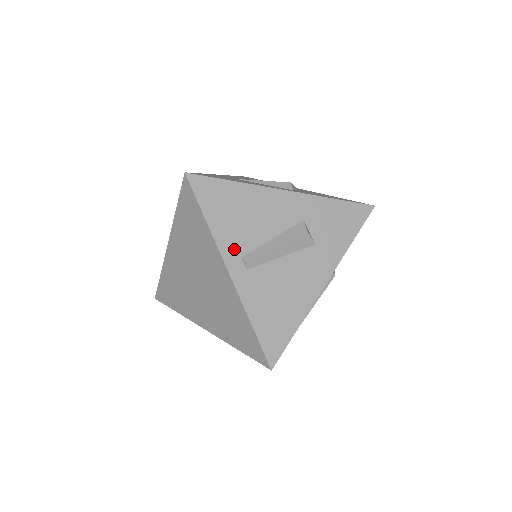
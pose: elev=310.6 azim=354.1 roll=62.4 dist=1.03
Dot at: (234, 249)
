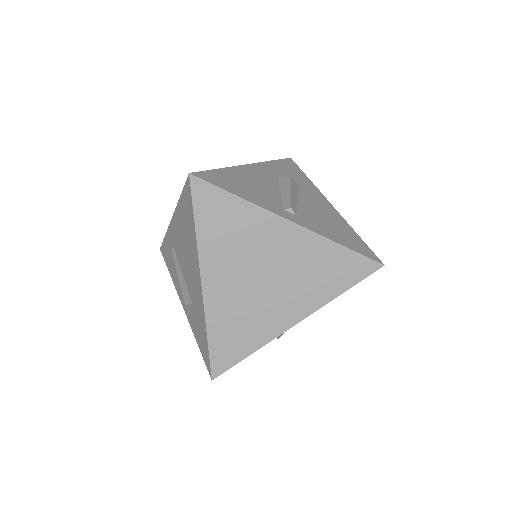
Dot at: (274, 207)
